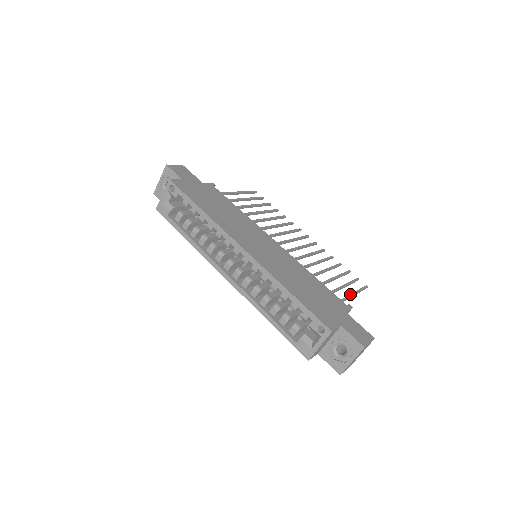
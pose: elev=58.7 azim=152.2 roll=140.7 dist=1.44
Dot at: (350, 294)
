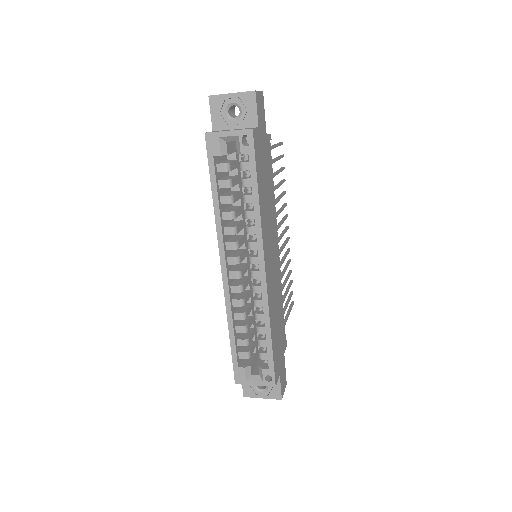
Dot at: (287, 319)
